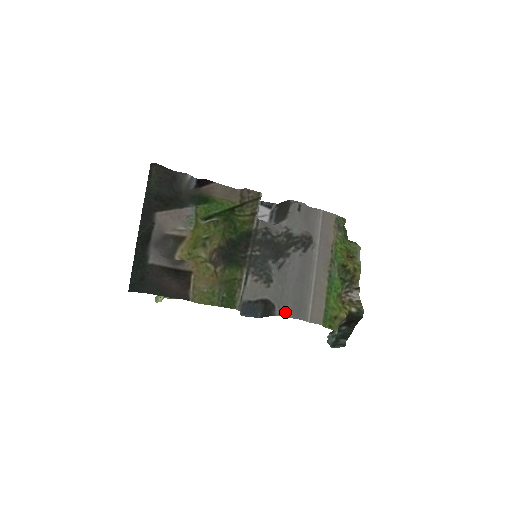
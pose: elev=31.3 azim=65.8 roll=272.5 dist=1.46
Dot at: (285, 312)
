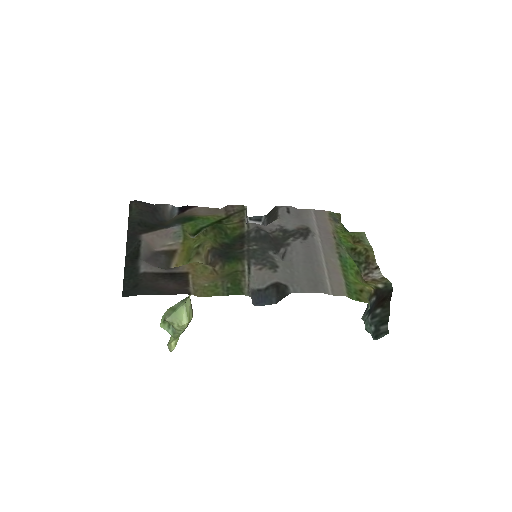
Dot at: (300, 289)
